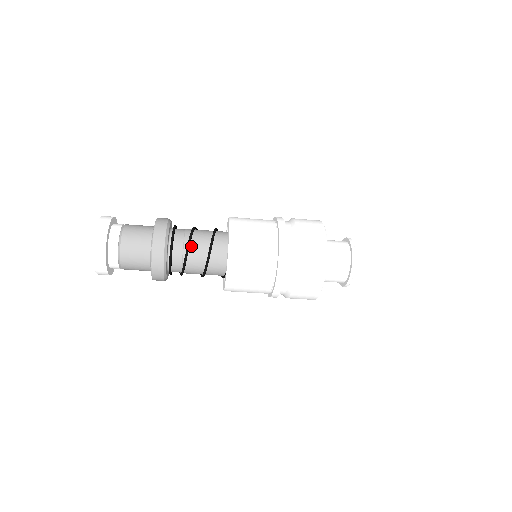
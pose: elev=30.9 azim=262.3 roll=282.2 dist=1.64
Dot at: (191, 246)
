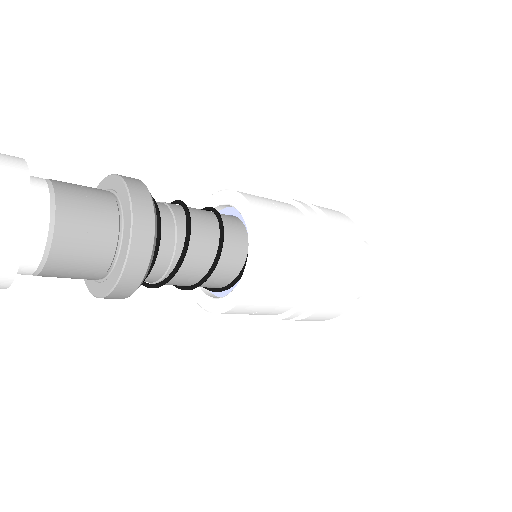
Dot at: (187, 252)
